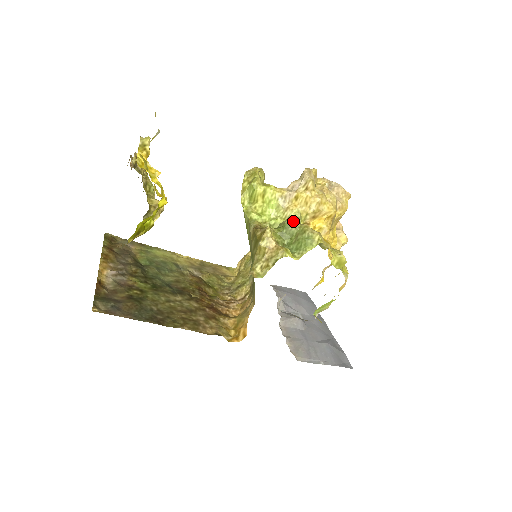
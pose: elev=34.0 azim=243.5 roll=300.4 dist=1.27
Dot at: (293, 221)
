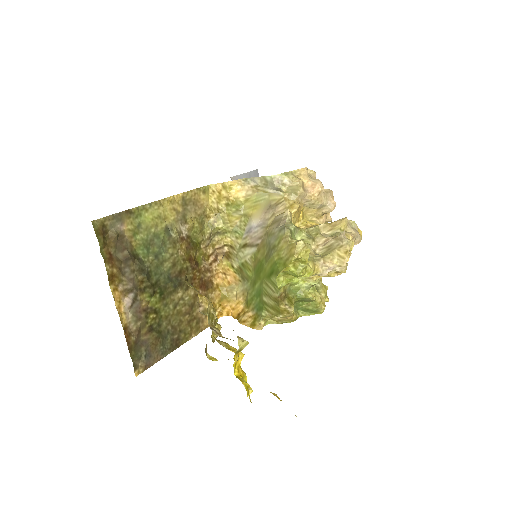
Dot at: (313, 300)
